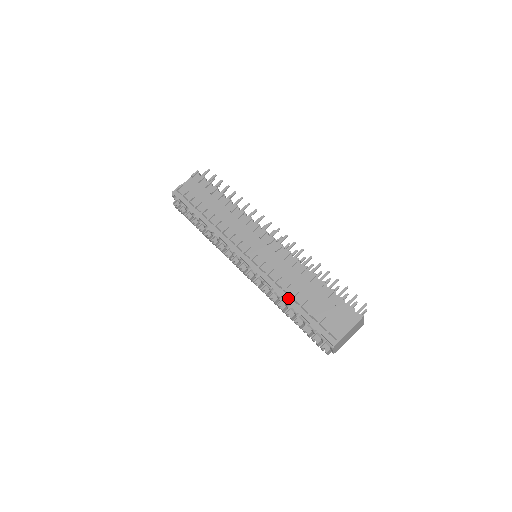
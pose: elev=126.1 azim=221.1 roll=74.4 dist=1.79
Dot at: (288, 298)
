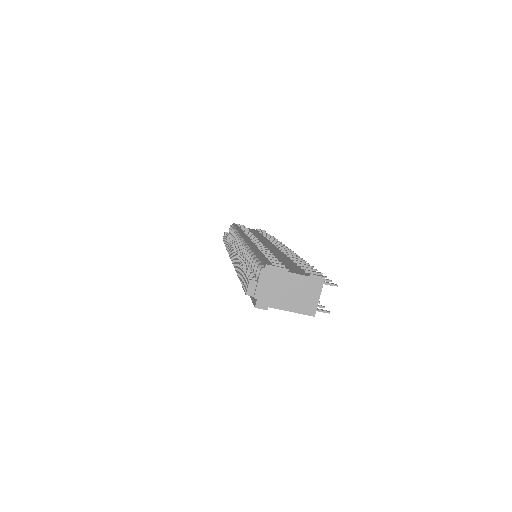
Dot at: (257, 249)
